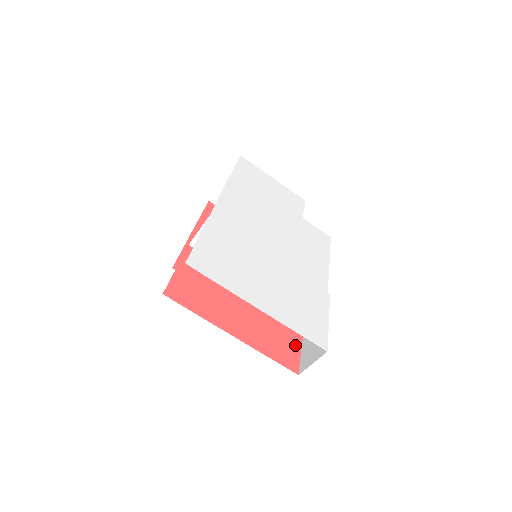
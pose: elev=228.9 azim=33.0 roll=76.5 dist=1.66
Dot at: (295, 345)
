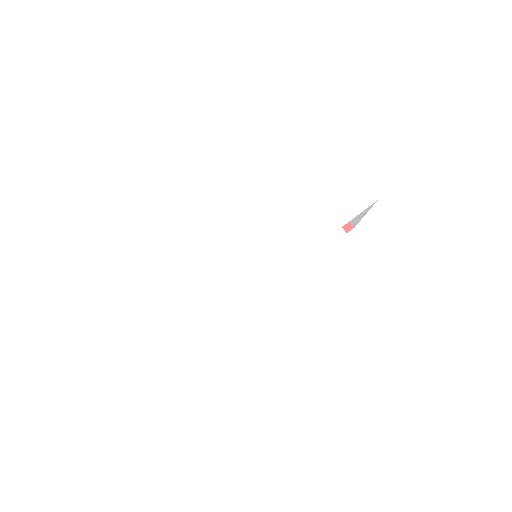
Dot at: occluded
